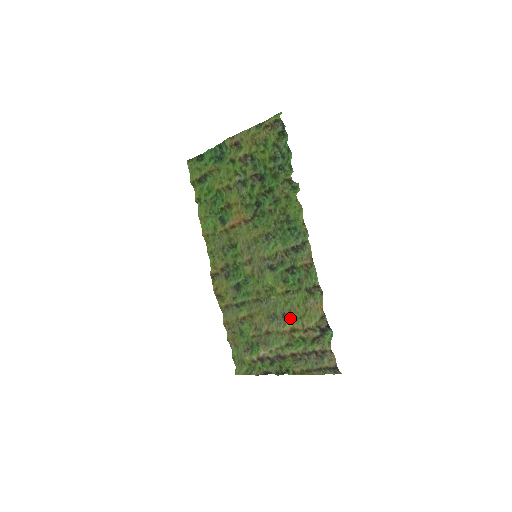
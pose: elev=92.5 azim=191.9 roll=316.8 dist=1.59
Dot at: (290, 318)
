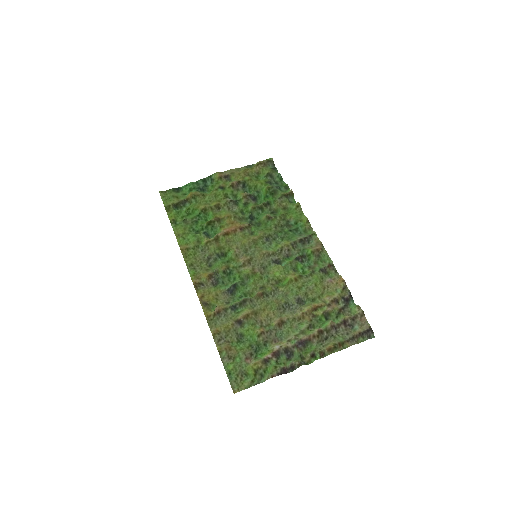
Dot at: (305, 303)
